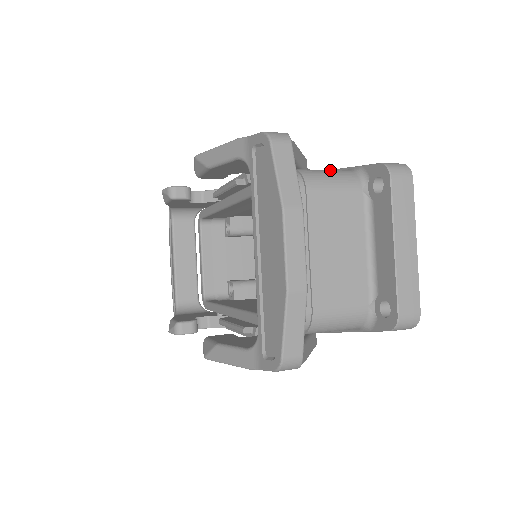
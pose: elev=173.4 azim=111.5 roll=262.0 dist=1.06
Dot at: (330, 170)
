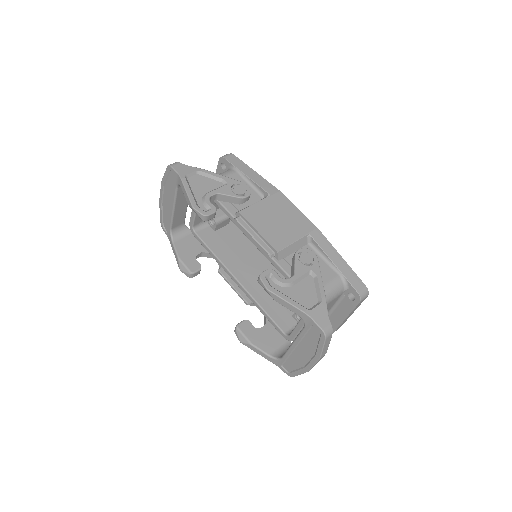
Dot at: (332, 286)
